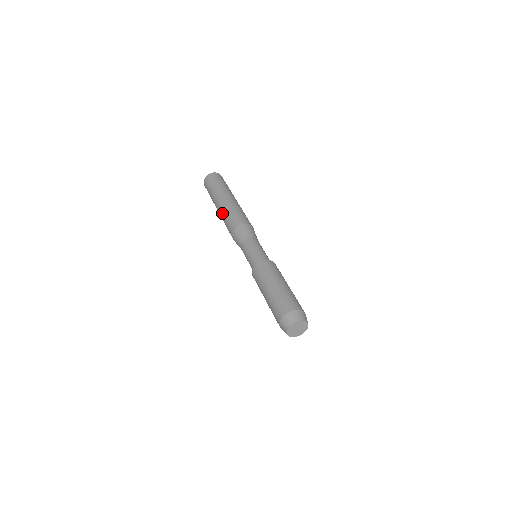
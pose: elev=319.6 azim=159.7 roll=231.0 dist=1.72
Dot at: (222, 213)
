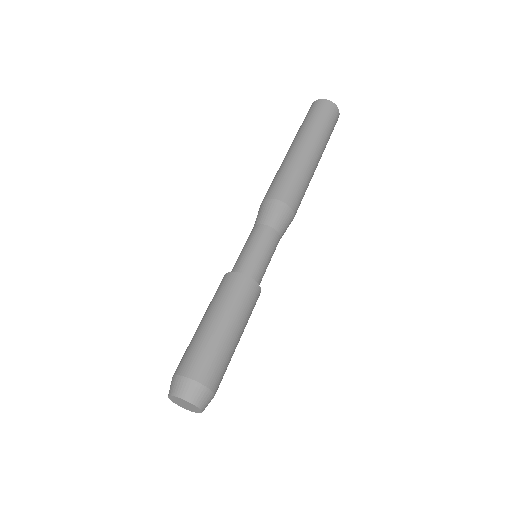
Dot at: (279, 168)
